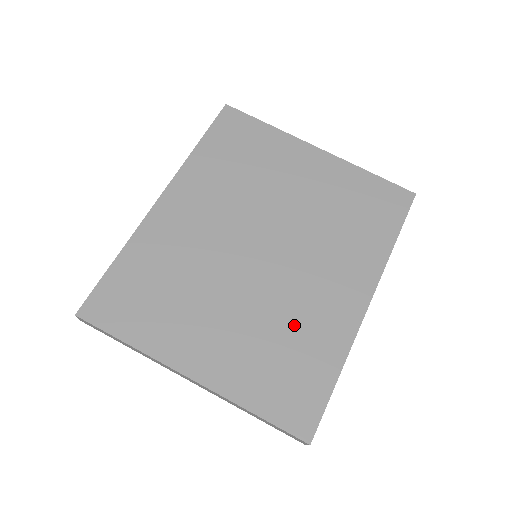
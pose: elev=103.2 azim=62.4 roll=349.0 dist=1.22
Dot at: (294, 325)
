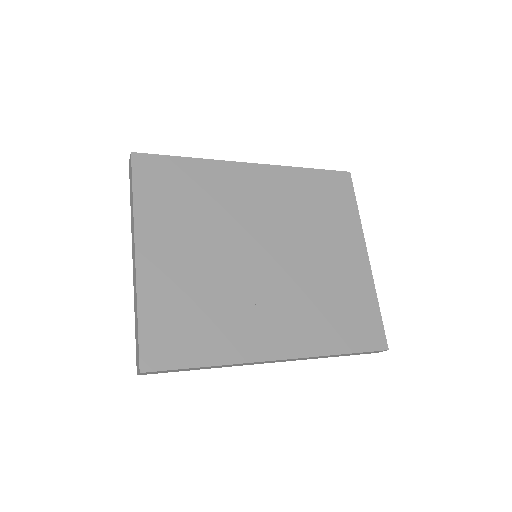
Dot at: (223, 310)
